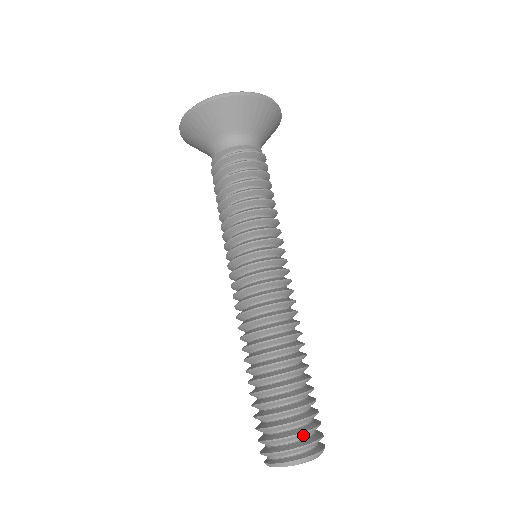
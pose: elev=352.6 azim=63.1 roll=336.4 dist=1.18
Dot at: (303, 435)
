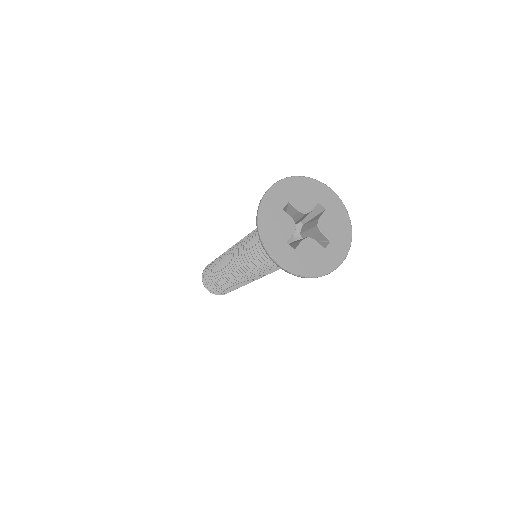
Dot at: occluded
